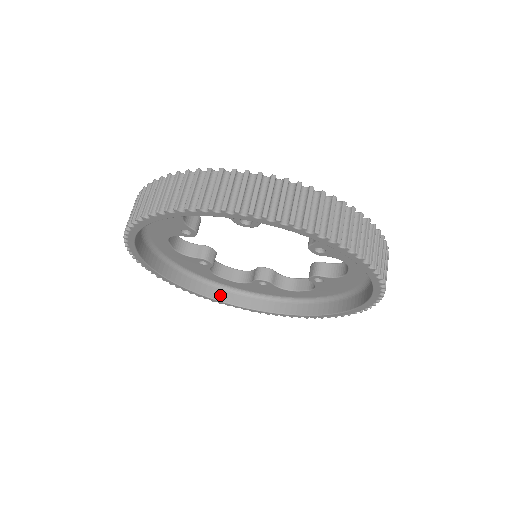
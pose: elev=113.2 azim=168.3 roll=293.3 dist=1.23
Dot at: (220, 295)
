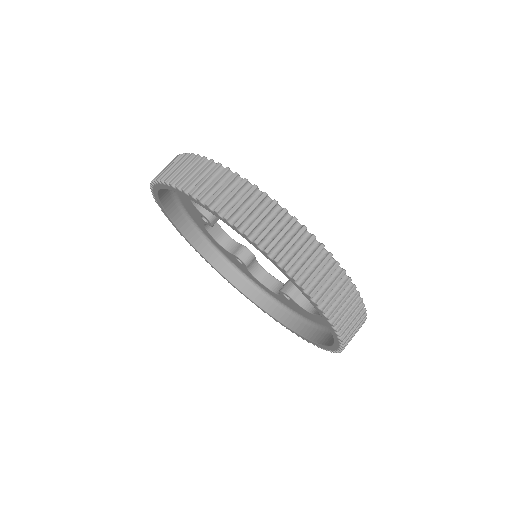
Dot at: (263, 302)
